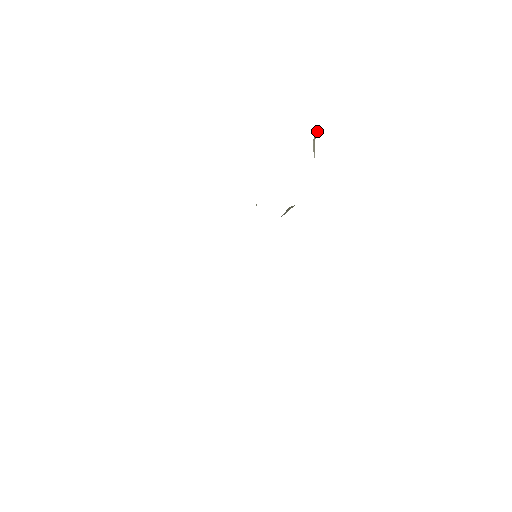
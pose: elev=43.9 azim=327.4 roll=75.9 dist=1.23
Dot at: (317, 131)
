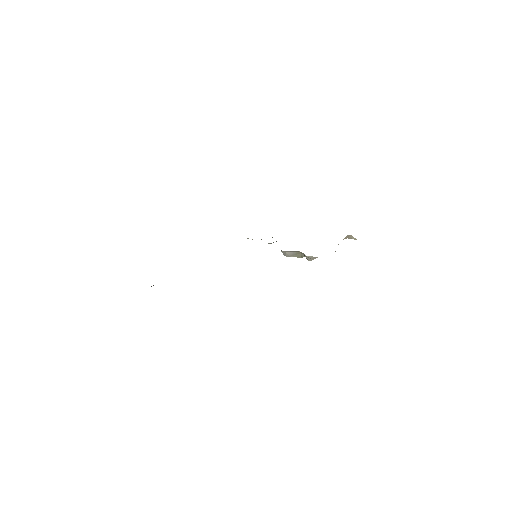
Dot at: (348, 237)
